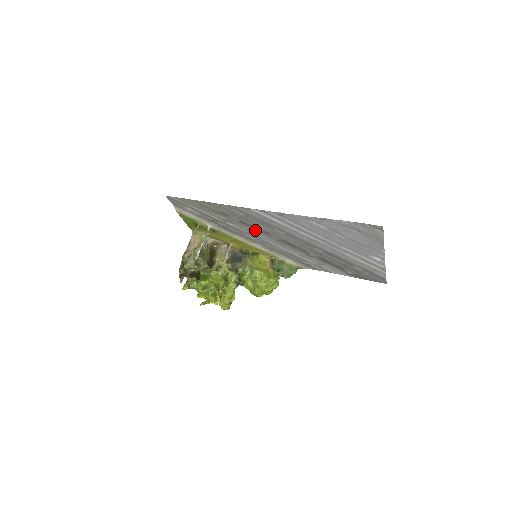
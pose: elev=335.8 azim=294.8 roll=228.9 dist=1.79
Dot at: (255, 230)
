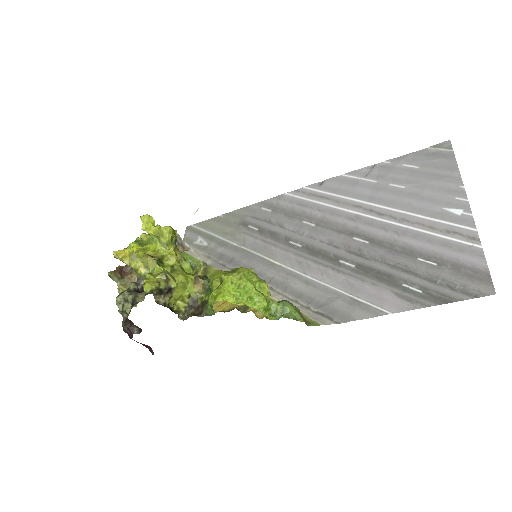
Dot at: (271, 242)
